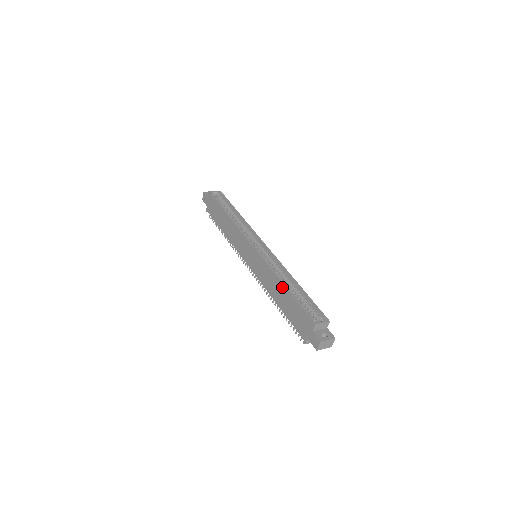
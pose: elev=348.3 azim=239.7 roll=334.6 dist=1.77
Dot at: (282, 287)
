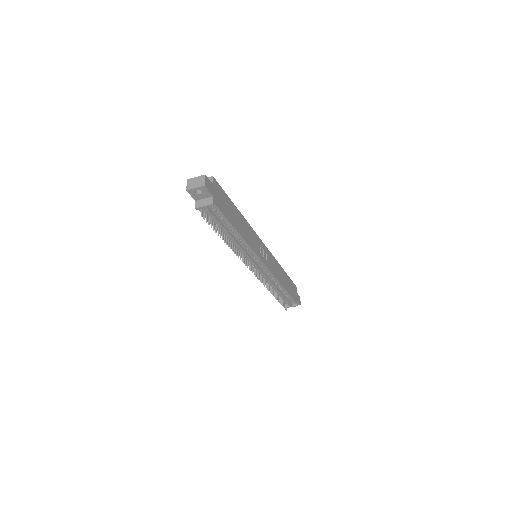
Dot at: occluded
